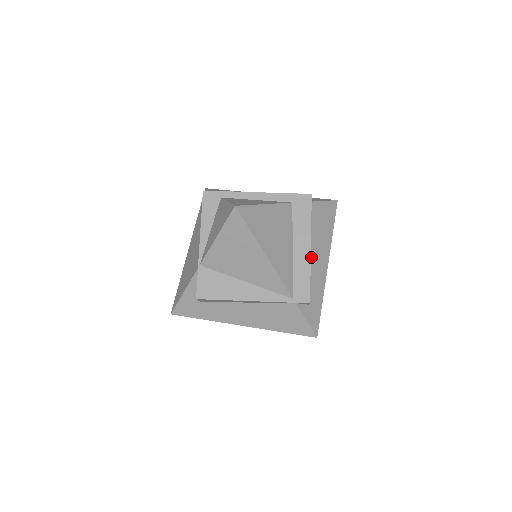
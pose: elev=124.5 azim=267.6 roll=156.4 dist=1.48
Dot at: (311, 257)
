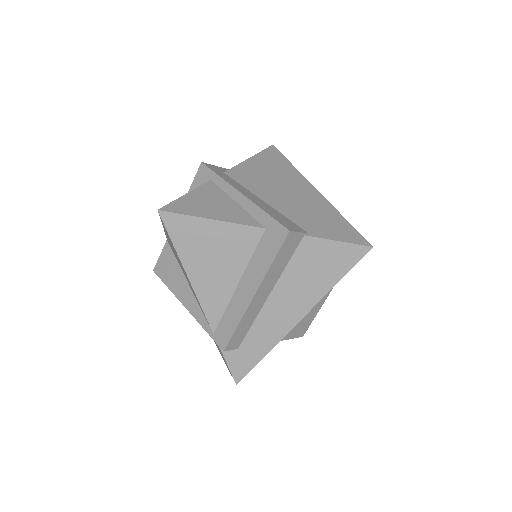
Dot at: (271, 302)
